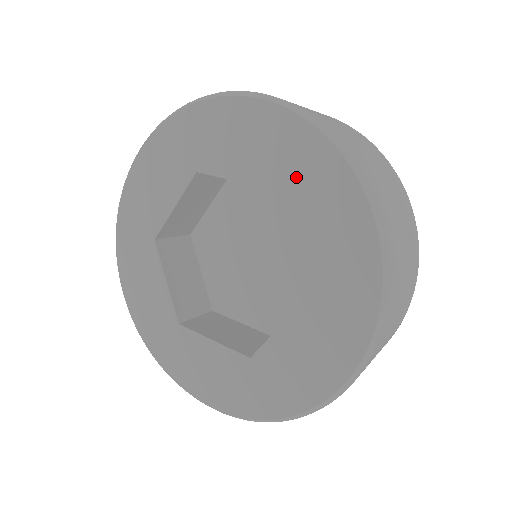
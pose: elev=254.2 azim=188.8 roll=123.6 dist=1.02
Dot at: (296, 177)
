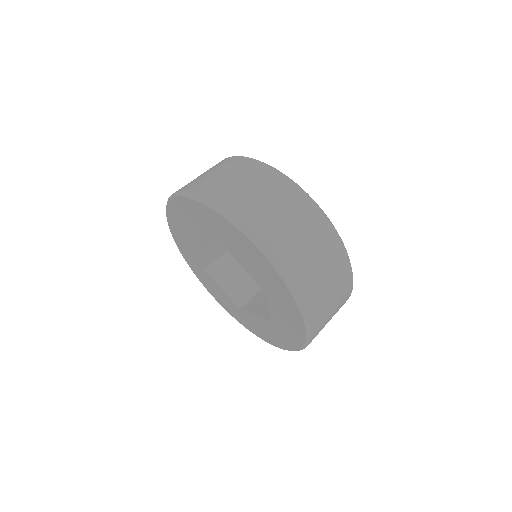
Dot at: (221, 232)
